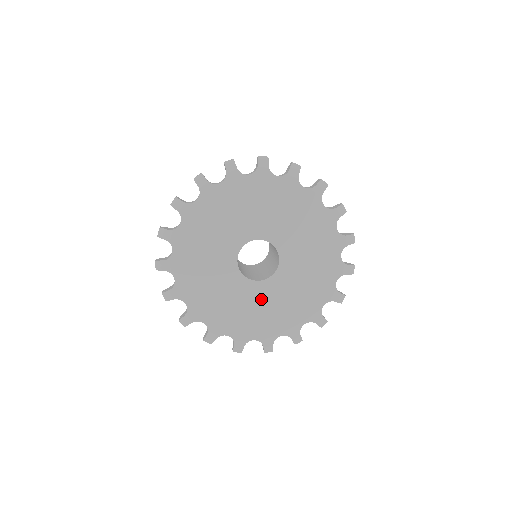
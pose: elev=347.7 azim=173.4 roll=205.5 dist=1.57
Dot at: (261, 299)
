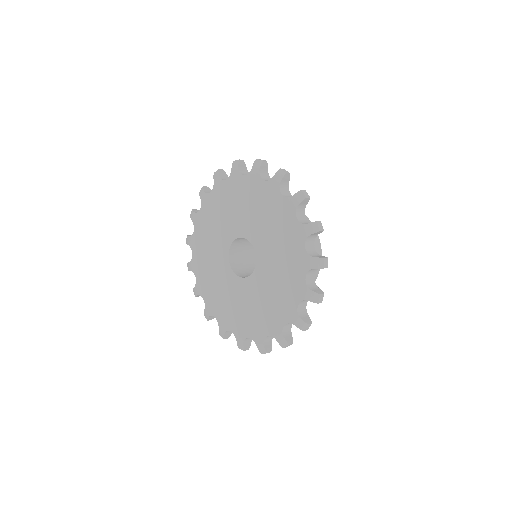
Dot at: (249, 296)
